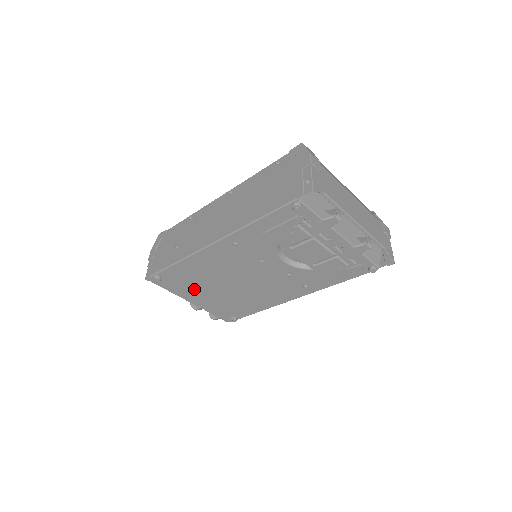
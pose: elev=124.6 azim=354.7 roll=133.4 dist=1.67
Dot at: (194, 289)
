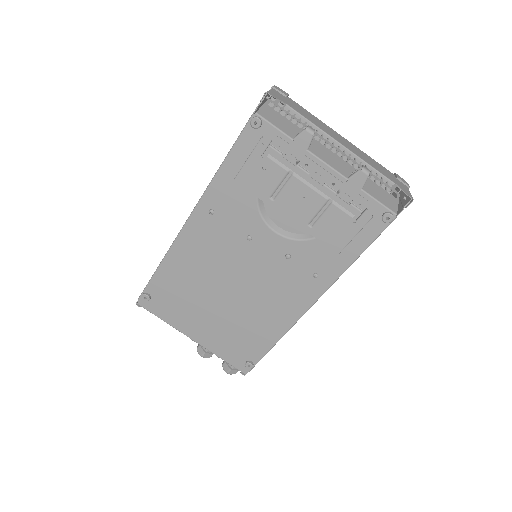
Dot at: (190, 311)
